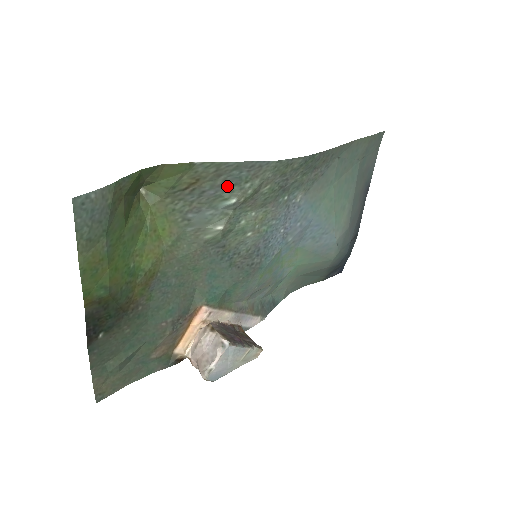
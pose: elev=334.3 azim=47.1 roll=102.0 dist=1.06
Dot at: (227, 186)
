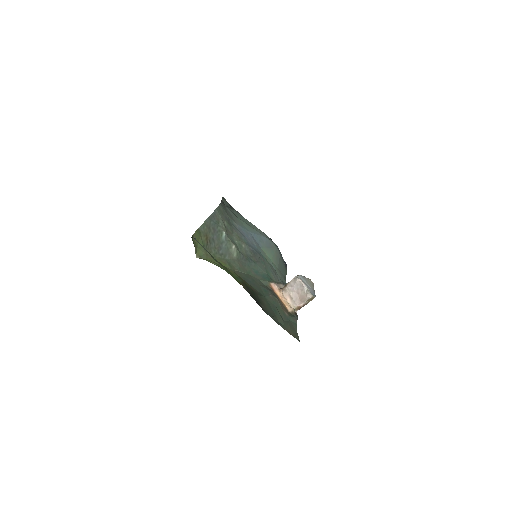
Dot at: (216, 230)
